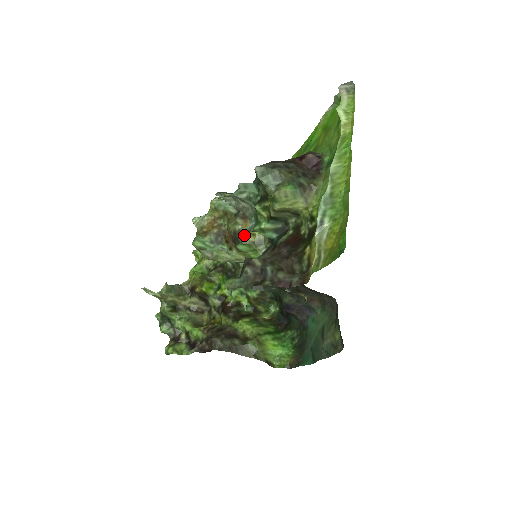
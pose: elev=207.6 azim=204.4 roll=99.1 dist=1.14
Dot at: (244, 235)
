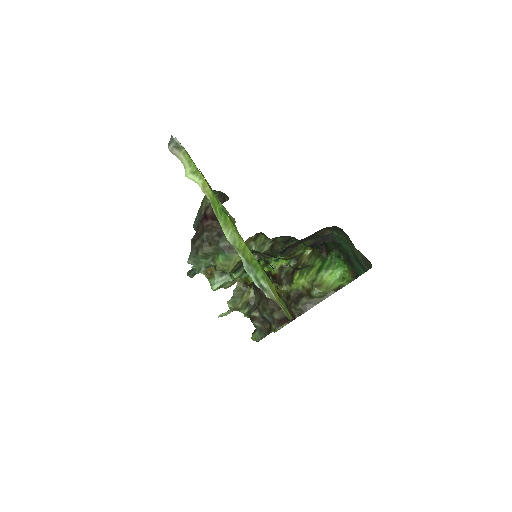
Dot at: occluded
